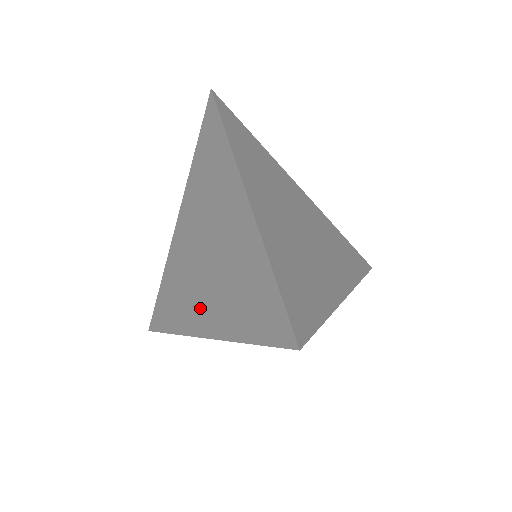
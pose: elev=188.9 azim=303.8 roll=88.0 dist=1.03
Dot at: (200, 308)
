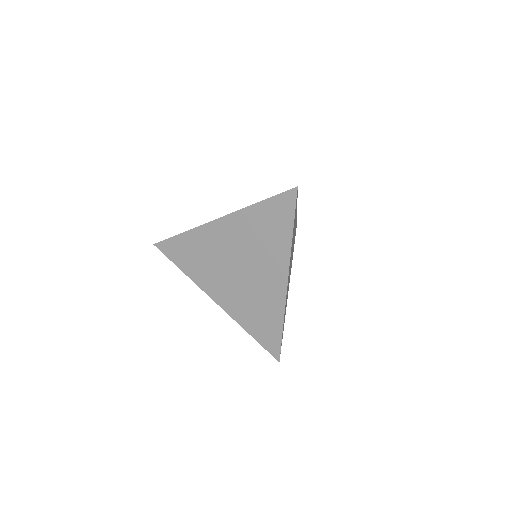
Dot at: (219, 288)
